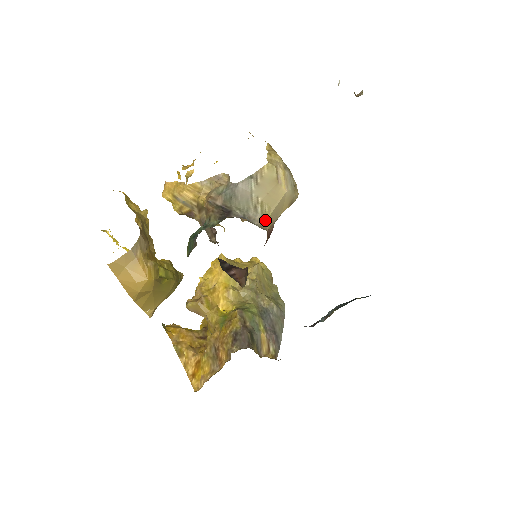
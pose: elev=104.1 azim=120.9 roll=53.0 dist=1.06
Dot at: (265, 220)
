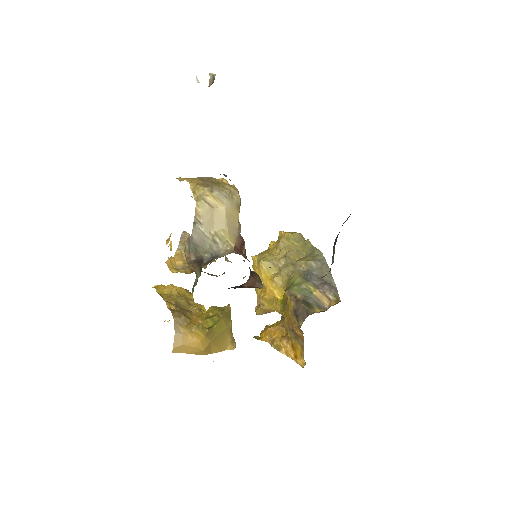
Dot at: (227, 243)
